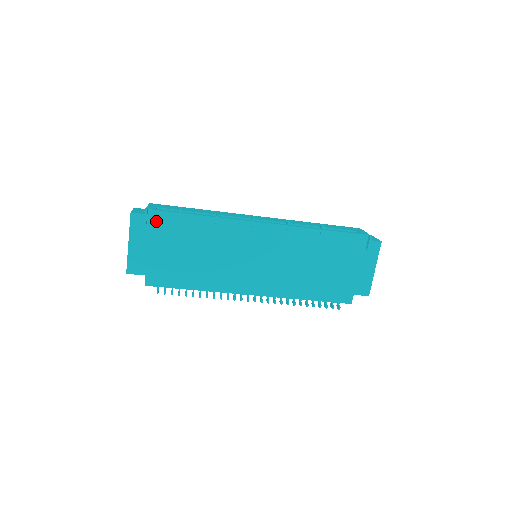
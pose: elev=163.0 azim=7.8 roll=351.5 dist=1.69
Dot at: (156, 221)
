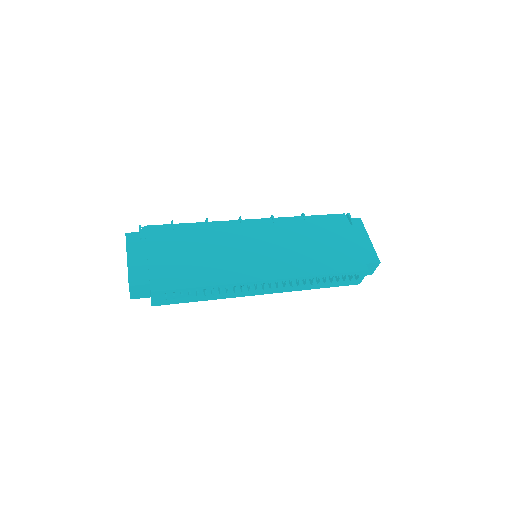
Dot at: (151, 234)
